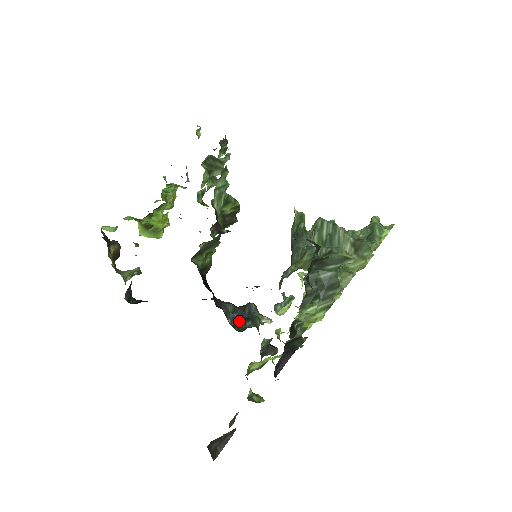
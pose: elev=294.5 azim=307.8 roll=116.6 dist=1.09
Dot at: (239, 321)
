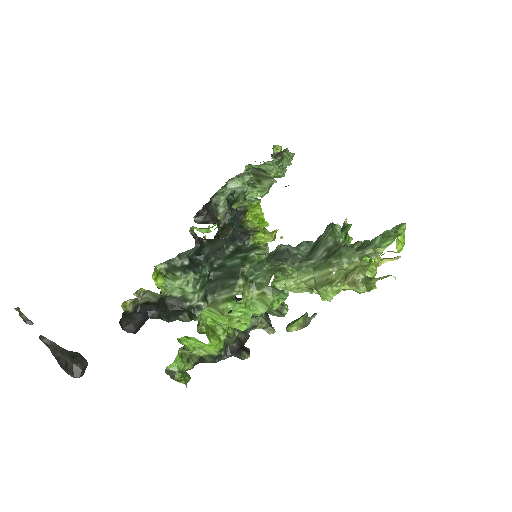
Dot at: occluded
